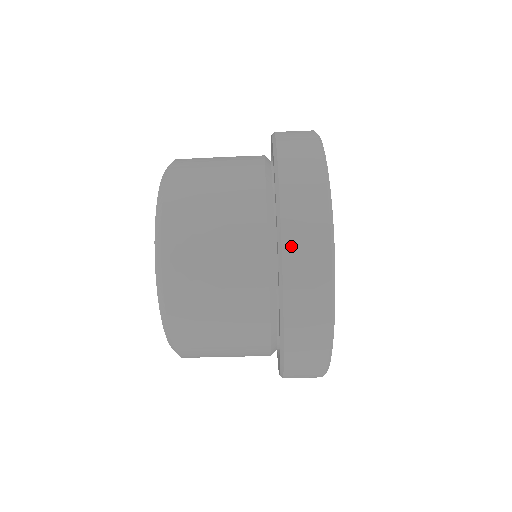
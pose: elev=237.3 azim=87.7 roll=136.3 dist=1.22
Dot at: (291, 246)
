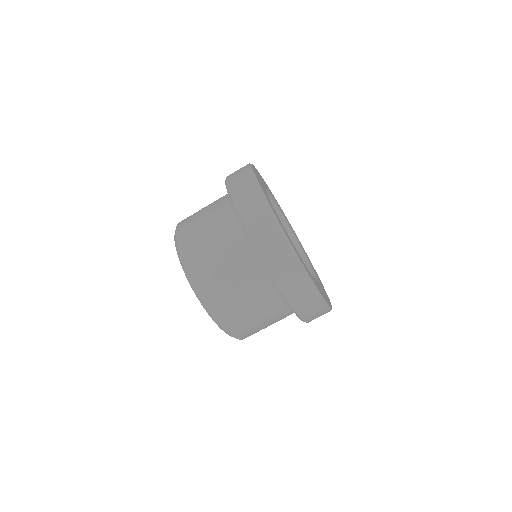
Dot at: (293, 300)
